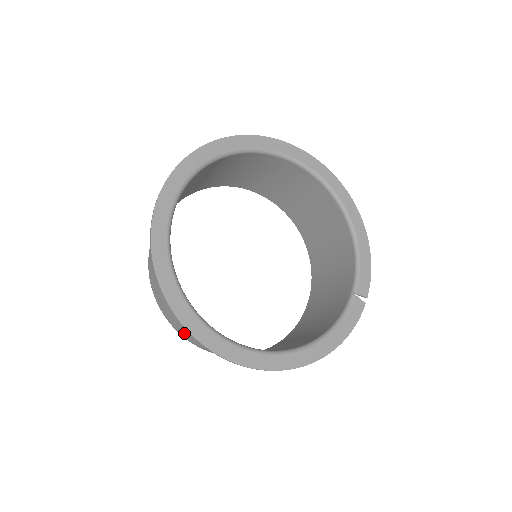
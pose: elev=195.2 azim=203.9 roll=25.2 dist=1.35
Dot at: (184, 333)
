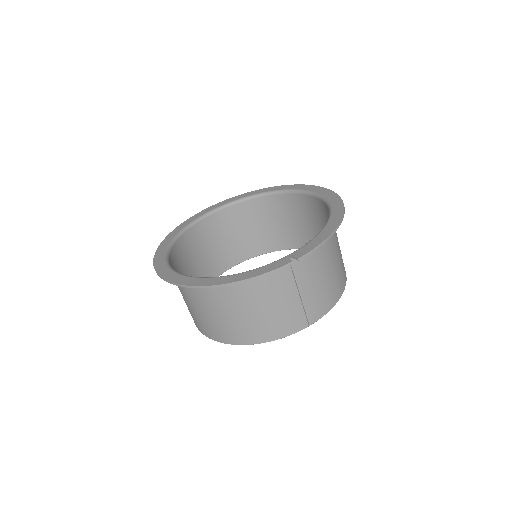
Dot at: occluded
